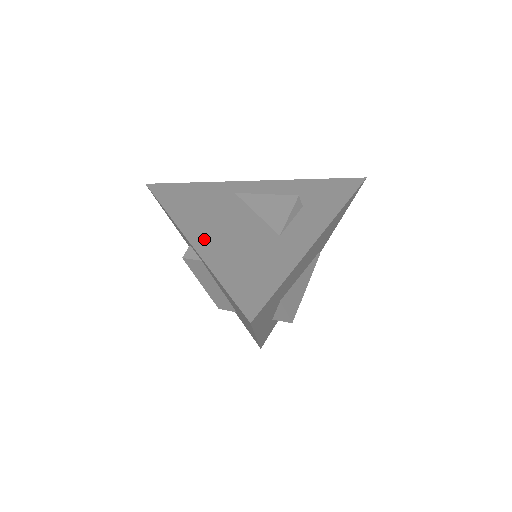
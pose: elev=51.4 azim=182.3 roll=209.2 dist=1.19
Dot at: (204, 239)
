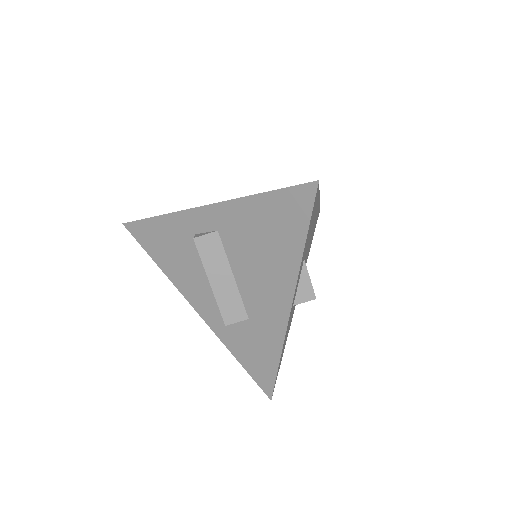
Dot at: occluded
